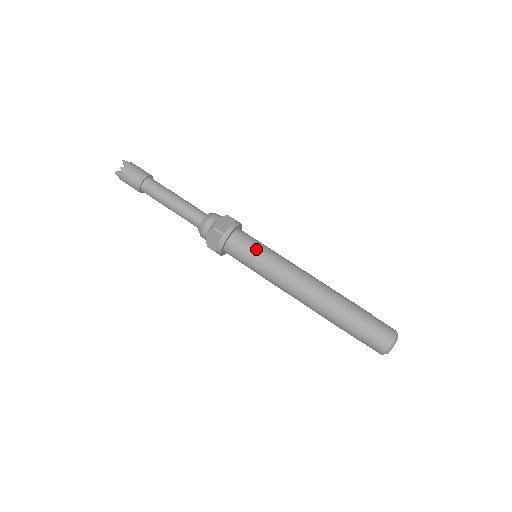
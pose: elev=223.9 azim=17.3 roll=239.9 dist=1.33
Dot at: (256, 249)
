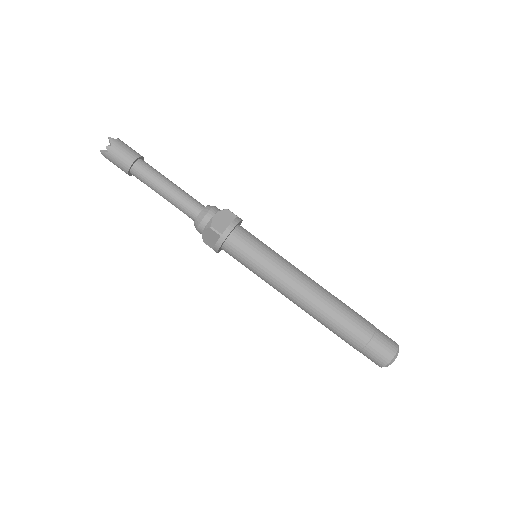
Dot at: (256, 252)
